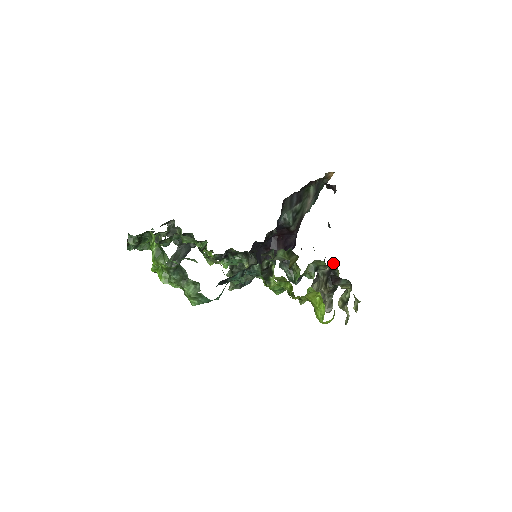
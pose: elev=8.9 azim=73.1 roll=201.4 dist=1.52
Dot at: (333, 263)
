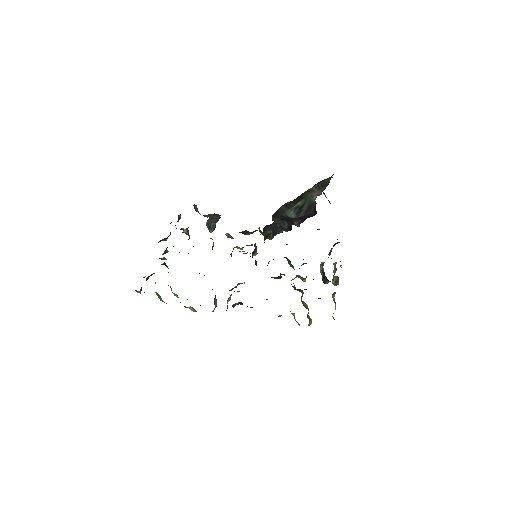
Dot at: occluded
